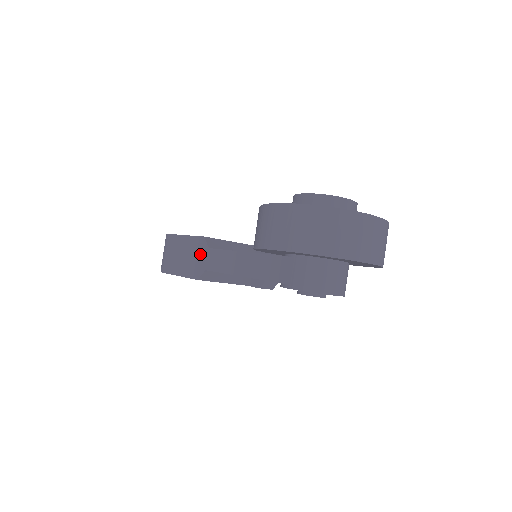
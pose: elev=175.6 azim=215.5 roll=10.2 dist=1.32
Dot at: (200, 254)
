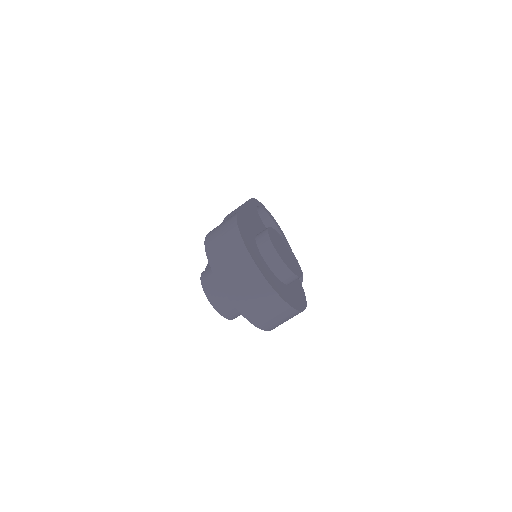
Dot at: occluded
